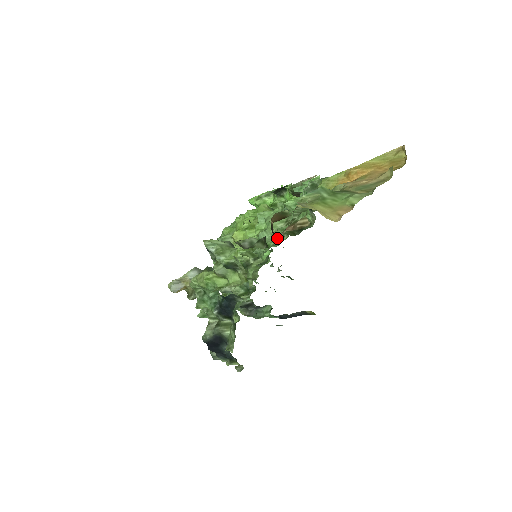
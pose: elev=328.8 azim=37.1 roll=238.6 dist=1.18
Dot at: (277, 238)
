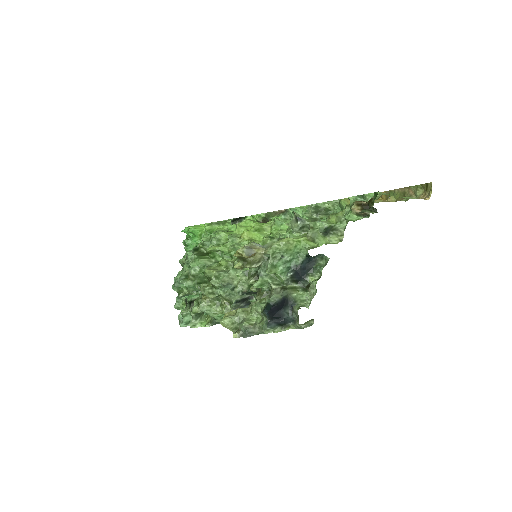
Dot at: (351, 218)
